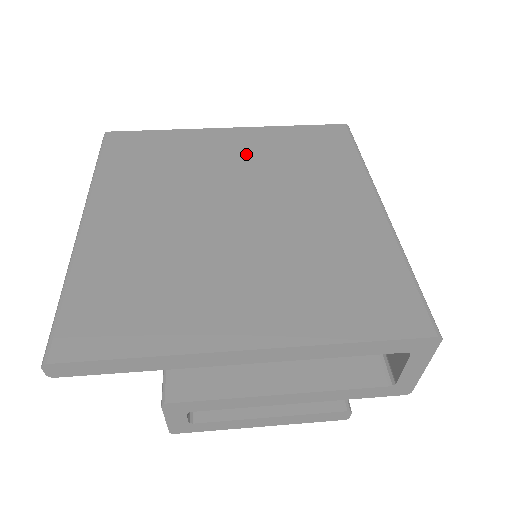
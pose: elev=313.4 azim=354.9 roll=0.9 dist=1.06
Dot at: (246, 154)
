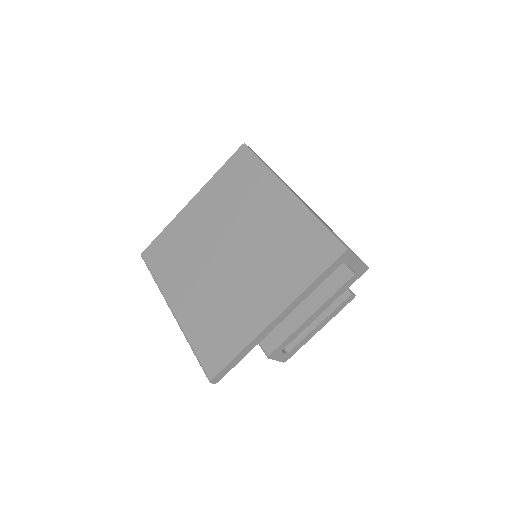
Dot at: (209, 212)
